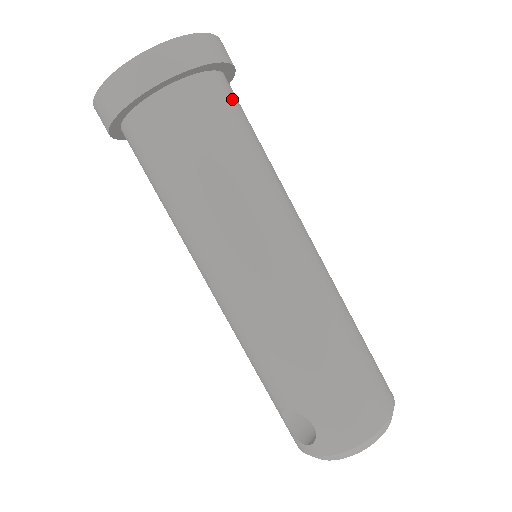
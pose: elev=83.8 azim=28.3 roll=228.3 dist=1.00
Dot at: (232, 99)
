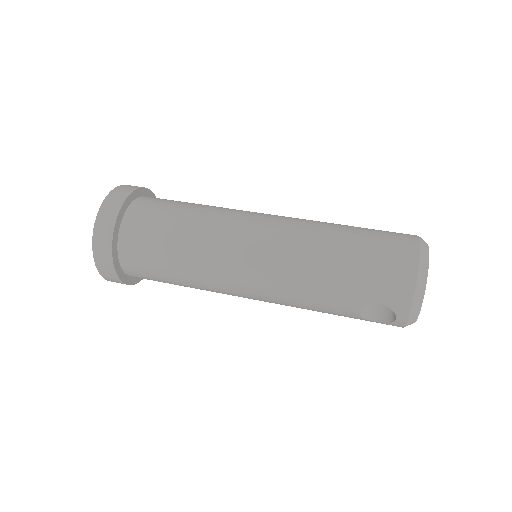
Dot at: (154, 202)
